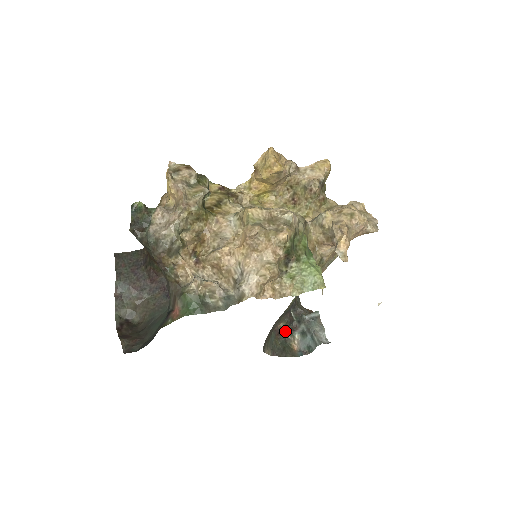
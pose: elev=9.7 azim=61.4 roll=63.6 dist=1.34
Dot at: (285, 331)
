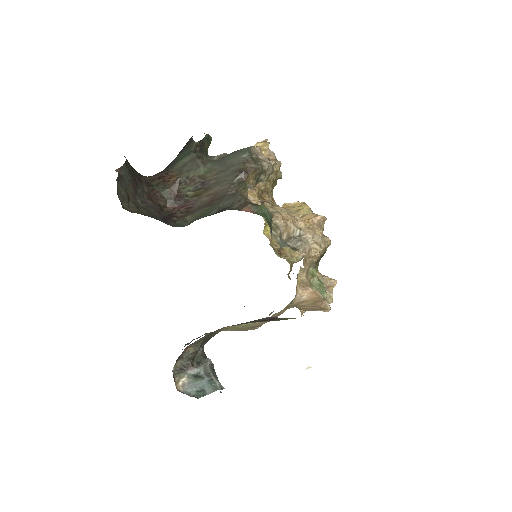
Dot at: (176, 365)
